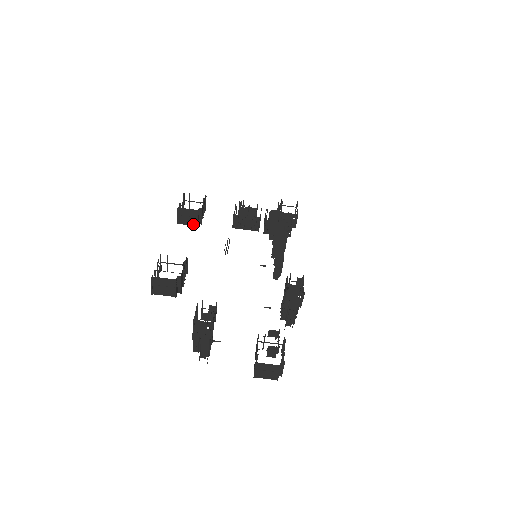
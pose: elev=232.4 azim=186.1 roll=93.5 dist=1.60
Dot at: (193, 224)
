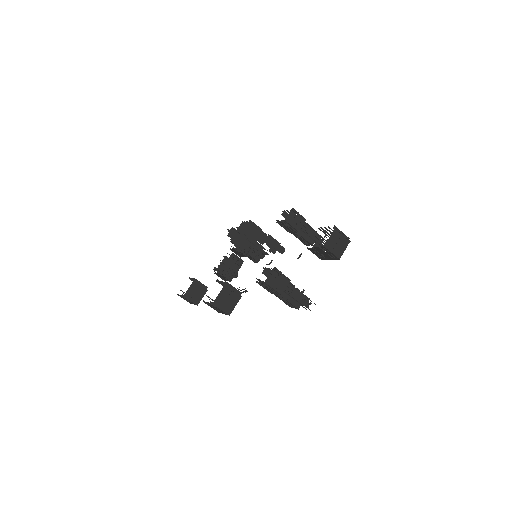
Dot at: (204, 293)
